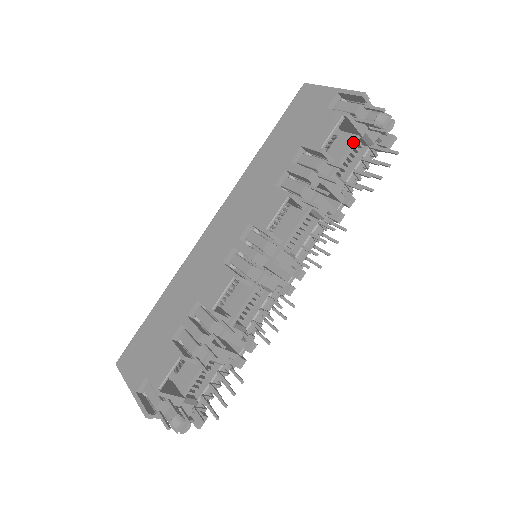
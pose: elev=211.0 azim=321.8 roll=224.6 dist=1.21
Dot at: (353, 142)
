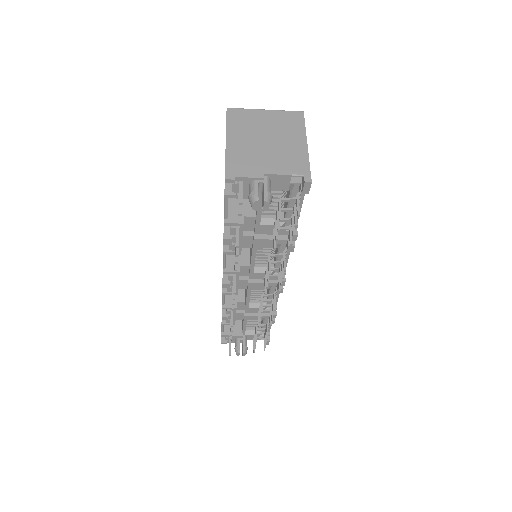
Dot at: (258, 201)
